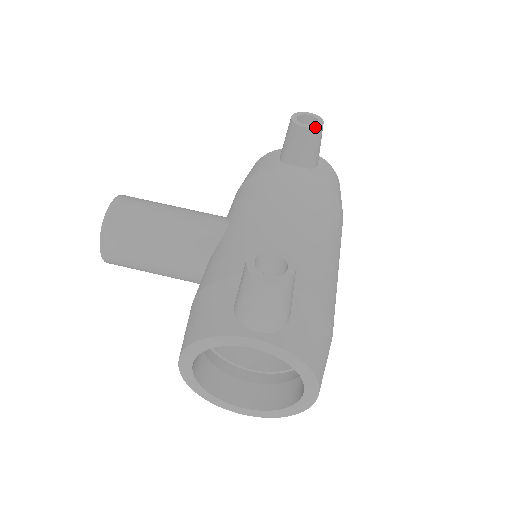
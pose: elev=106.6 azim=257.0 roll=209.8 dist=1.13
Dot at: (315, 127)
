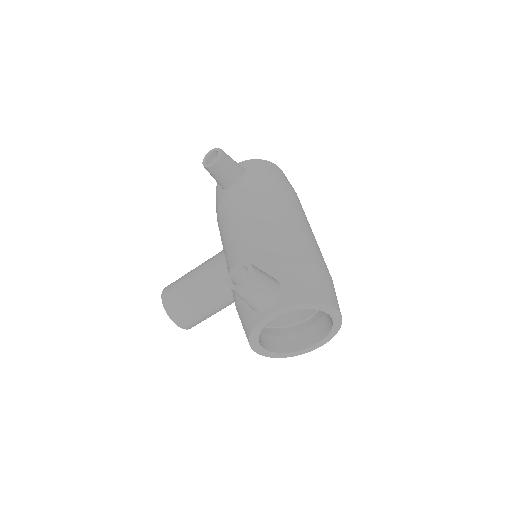
Dot at: (218, 159)
